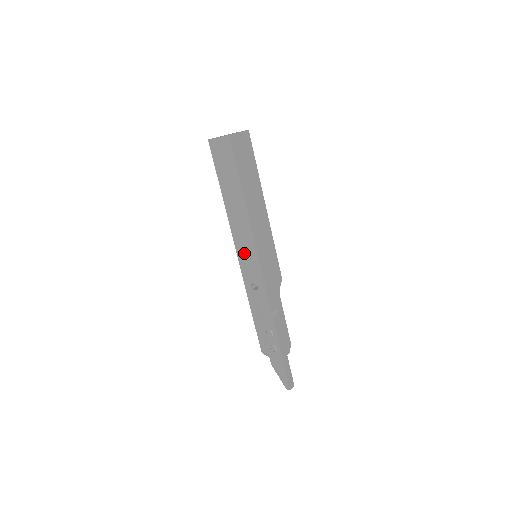
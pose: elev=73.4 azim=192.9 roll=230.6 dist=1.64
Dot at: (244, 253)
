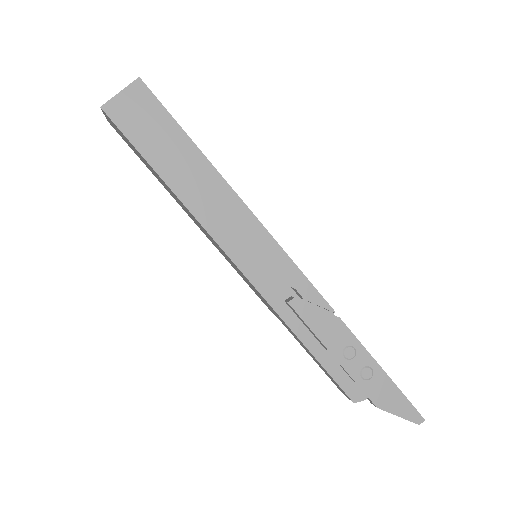
Dot at: (246, 250)
